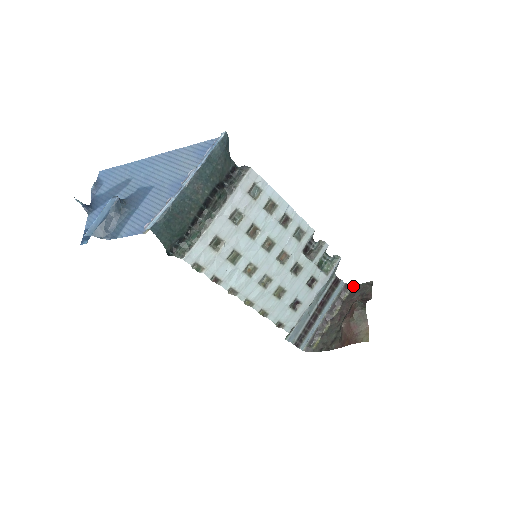
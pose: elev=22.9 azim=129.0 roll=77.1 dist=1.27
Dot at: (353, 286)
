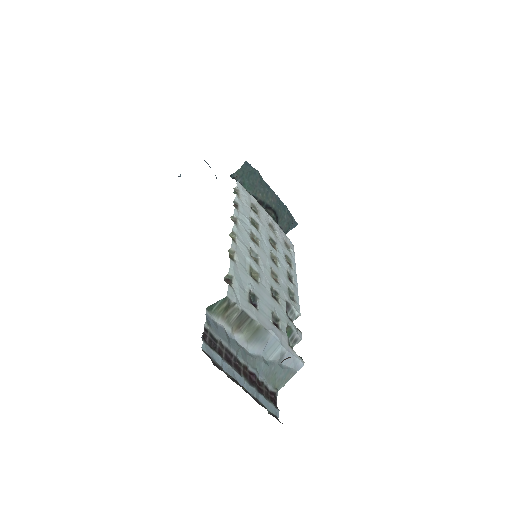
Dot at: occluded
